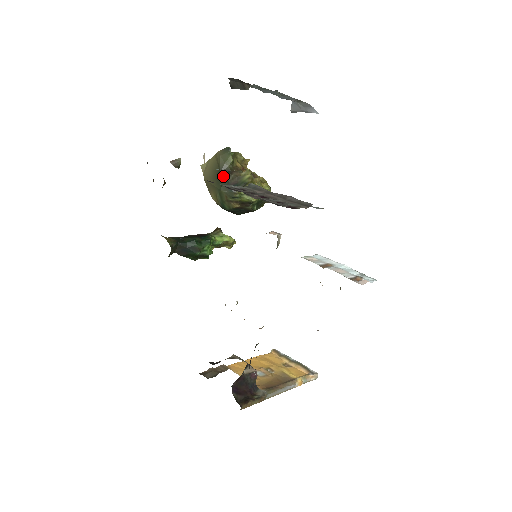
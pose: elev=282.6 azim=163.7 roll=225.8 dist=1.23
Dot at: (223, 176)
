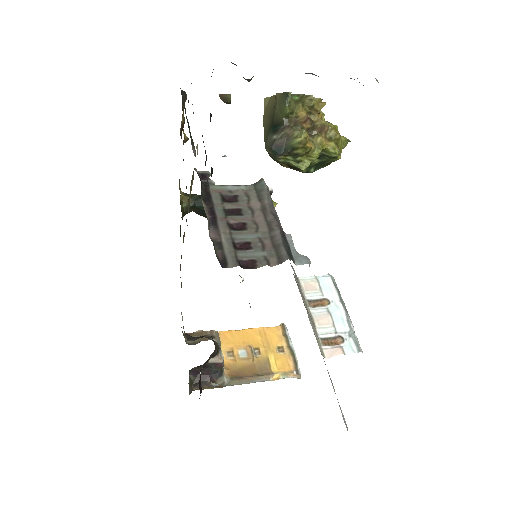
Dot at: (273, 130)
